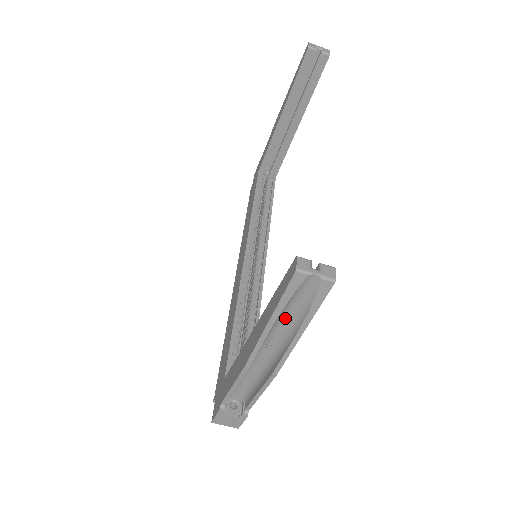
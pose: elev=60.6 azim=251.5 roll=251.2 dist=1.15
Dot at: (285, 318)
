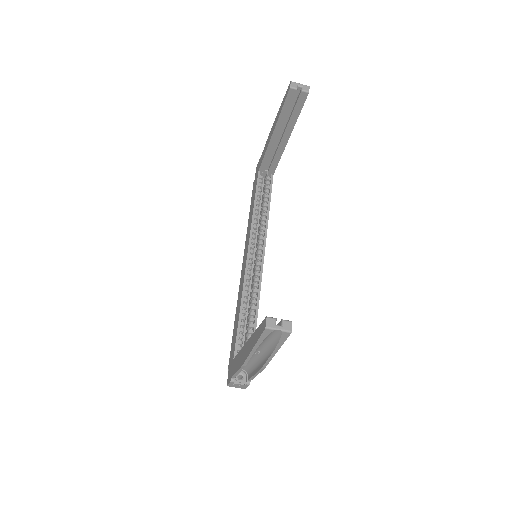
Dot at: (265, 343)
